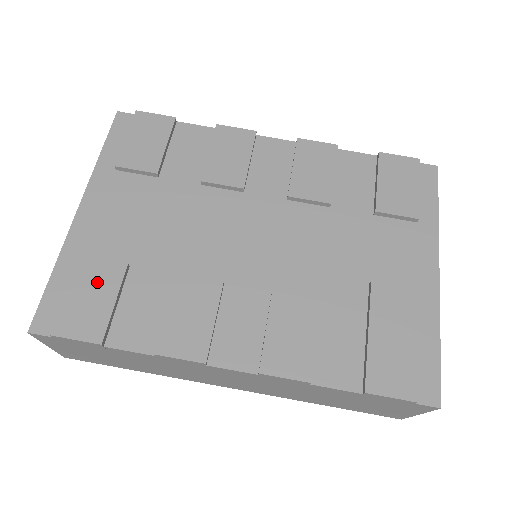
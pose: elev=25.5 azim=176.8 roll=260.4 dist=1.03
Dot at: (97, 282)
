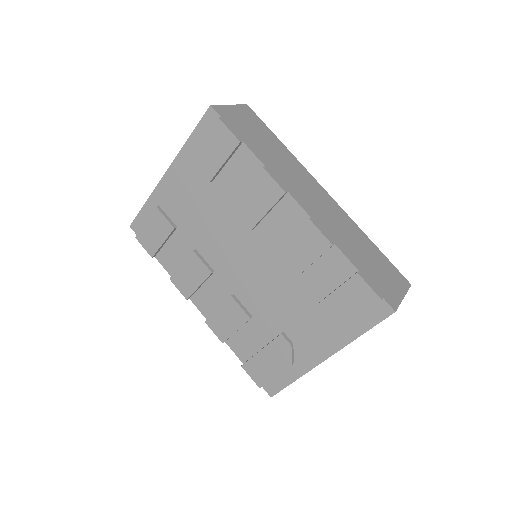
Dot at: (159, 227)
